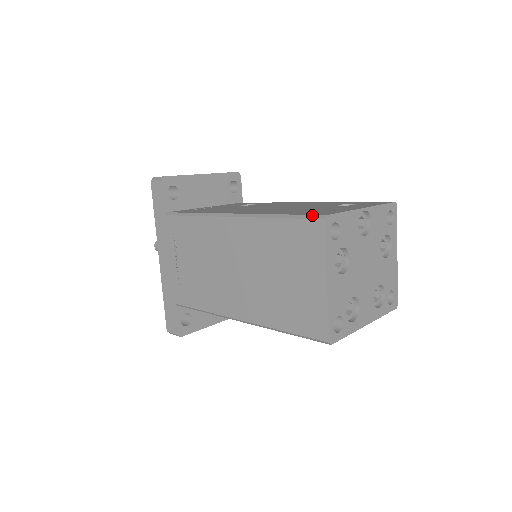
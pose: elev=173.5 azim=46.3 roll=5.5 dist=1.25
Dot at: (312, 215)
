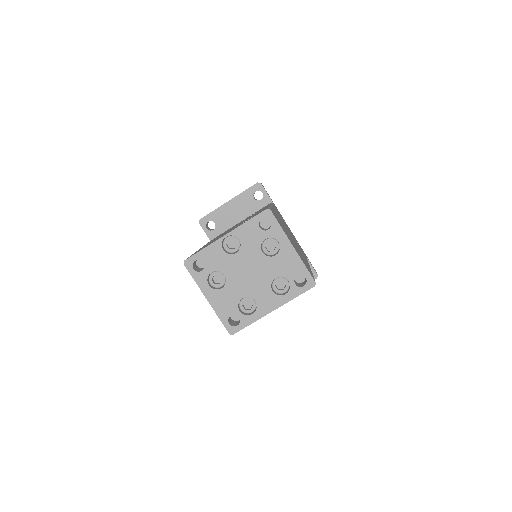
Dot at: occluded
